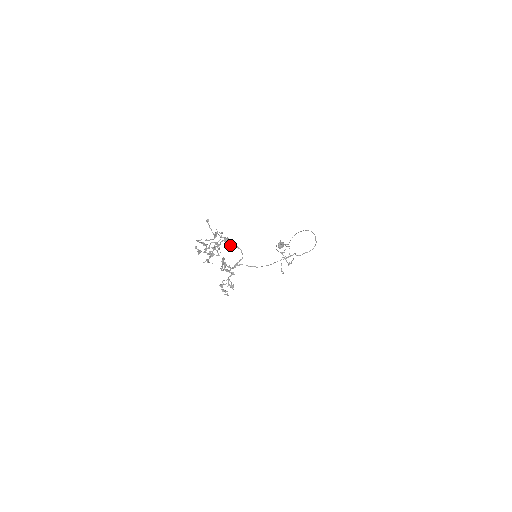
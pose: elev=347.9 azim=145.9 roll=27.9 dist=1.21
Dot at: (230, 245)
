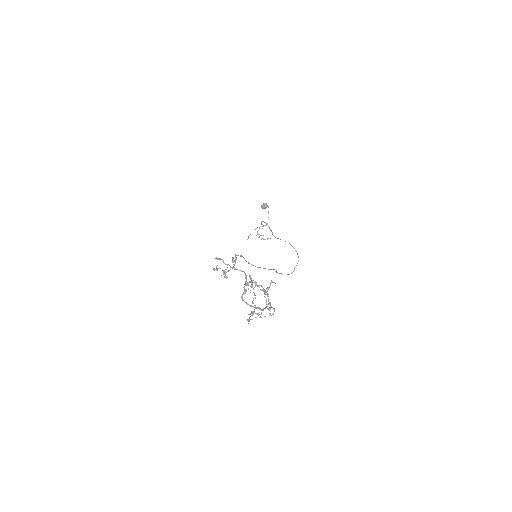
Dot at: (264, 296)
